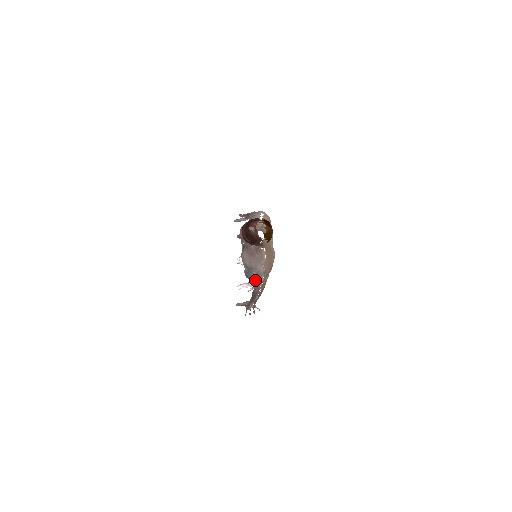
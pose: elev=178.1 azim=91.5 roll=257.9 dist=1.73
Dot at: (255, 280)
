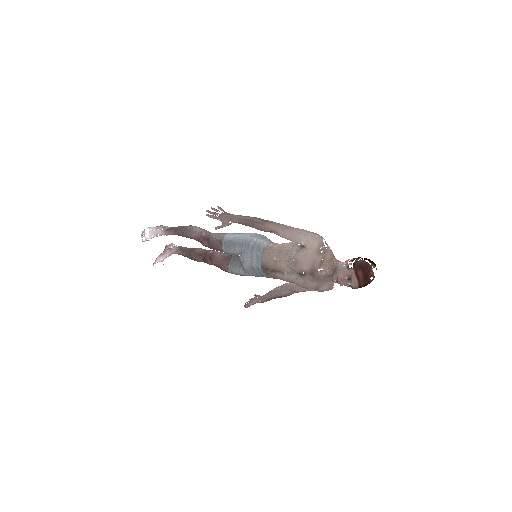
Dot at: (302, 291)
